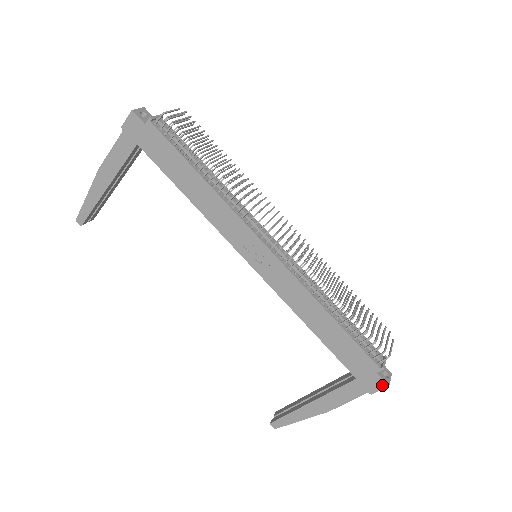
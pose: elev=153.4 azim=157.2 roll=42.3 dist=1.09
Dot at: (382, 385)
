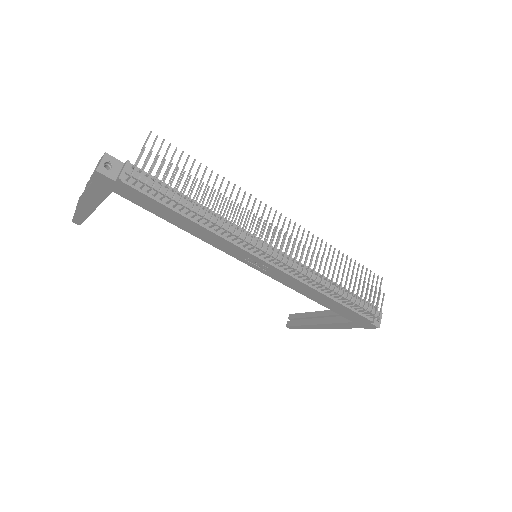
Dot at: (374, 327)
